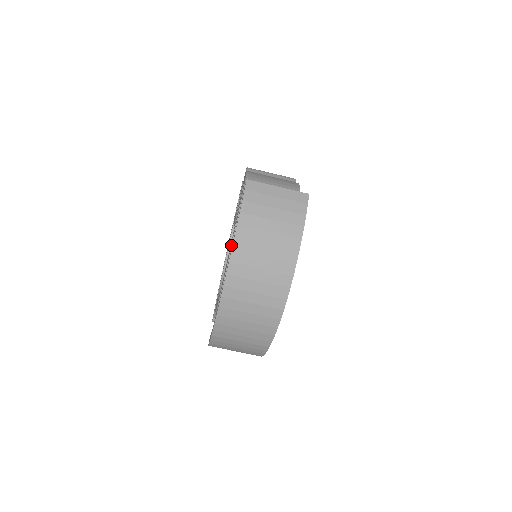
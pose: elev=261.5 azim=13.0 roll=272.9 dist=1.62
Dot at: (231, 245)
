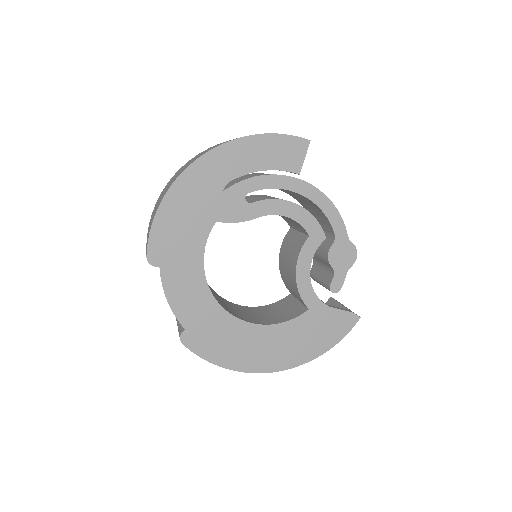
Dot at: occluded
